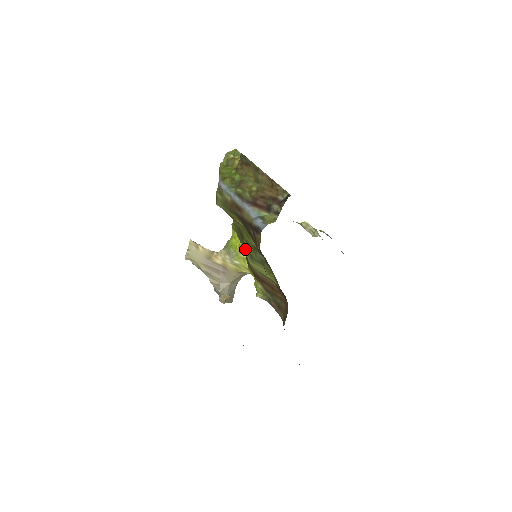
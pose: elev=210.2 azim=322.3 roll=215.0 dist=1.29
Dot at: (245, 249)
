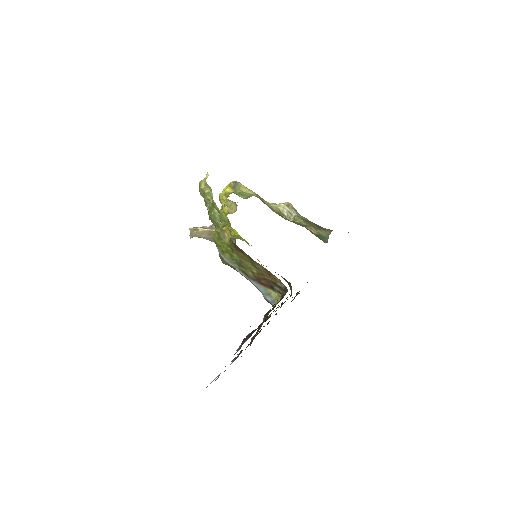
Dot at: occluded
